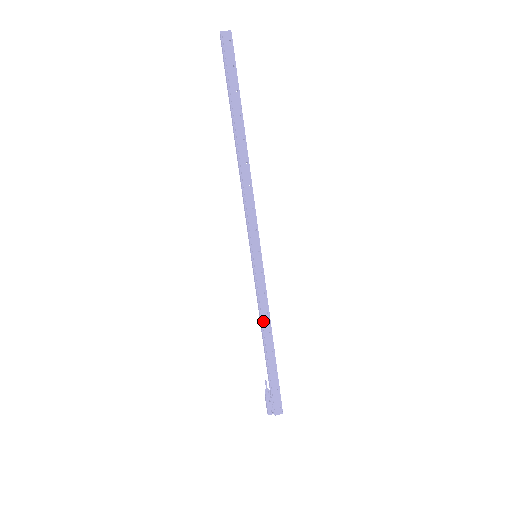
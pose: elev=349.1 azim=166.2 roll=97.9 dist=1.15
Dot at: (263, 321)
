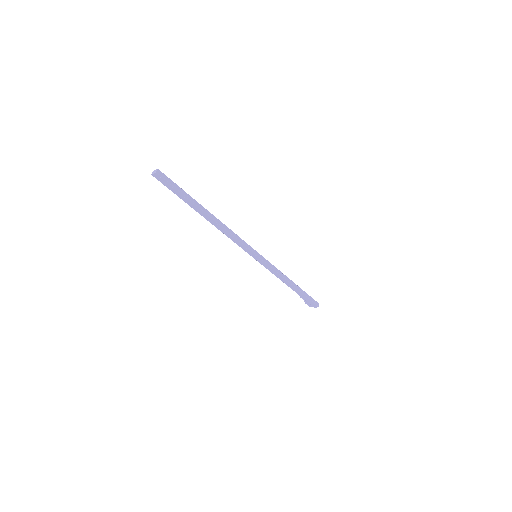
Dot at: (280, 279)
